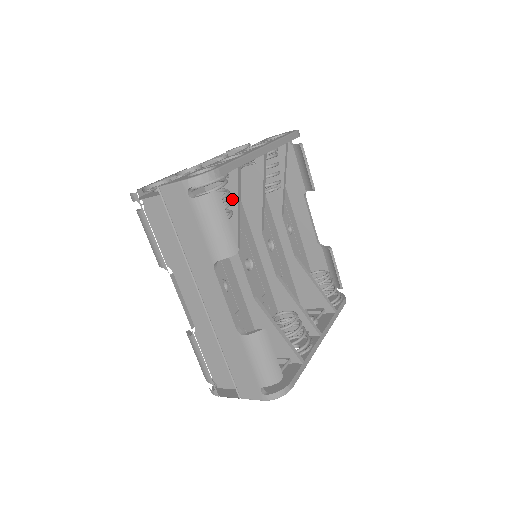
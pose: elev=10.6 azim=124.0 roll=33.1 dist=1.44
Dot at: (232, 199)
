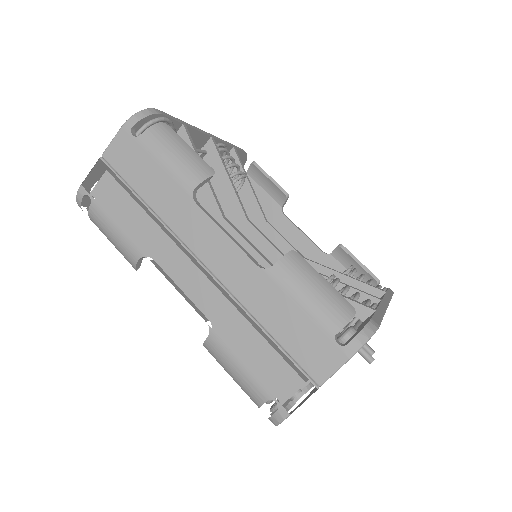
Dot at: occluded
